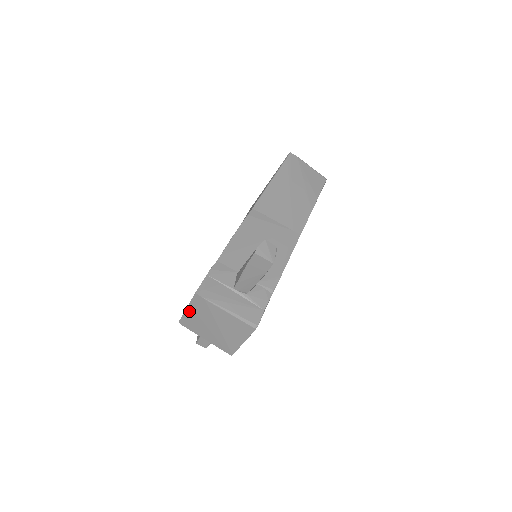
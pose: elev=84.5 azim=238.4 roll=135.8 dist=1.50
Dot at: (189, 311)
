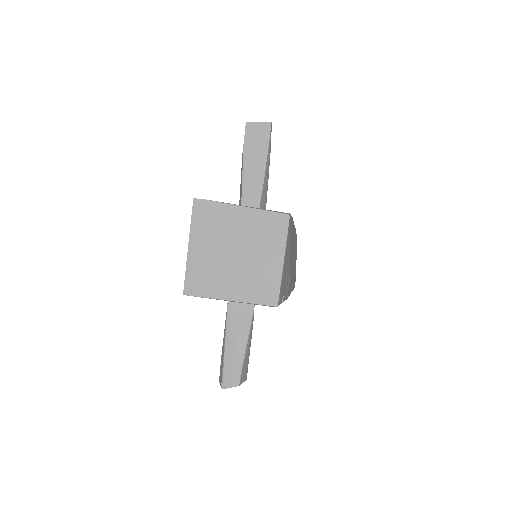
Dot at: (193, 248)
